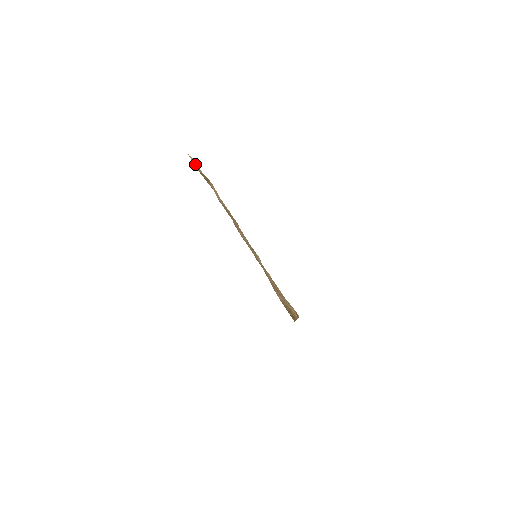
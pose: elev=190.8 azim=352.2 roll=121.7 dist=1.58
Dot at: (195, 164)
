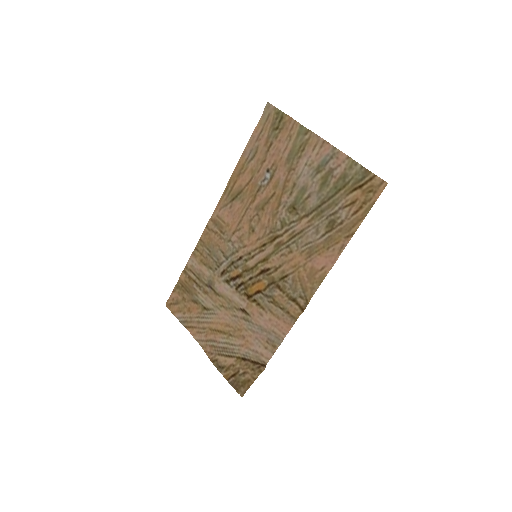
Dot at: (270, 113)
